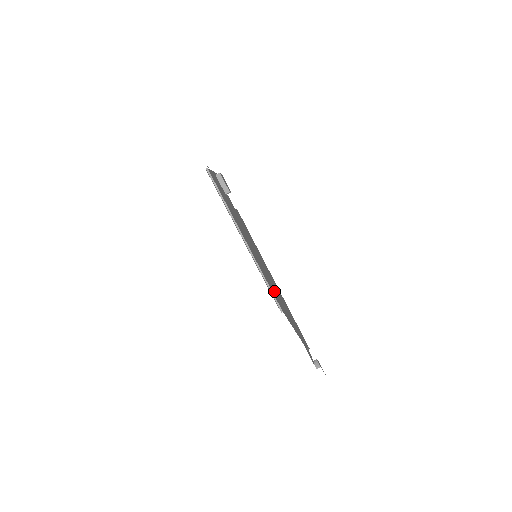
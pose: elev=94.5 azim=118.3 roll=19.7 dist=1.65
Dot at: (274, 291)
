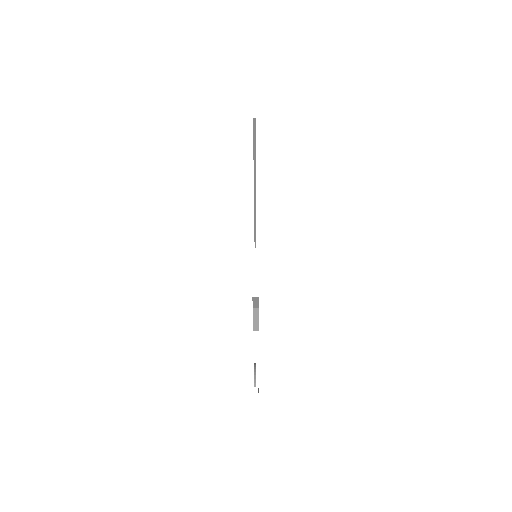
Dot at: occluded
